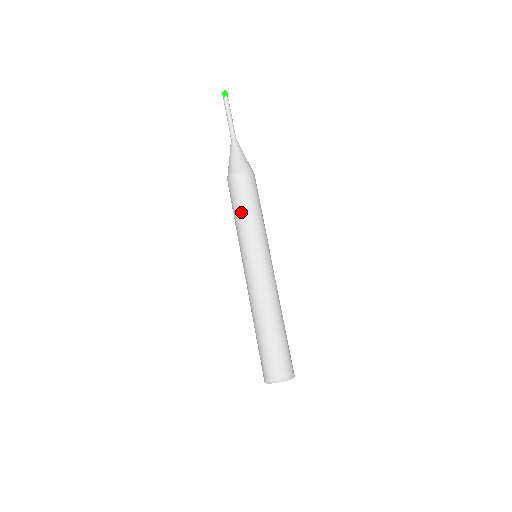
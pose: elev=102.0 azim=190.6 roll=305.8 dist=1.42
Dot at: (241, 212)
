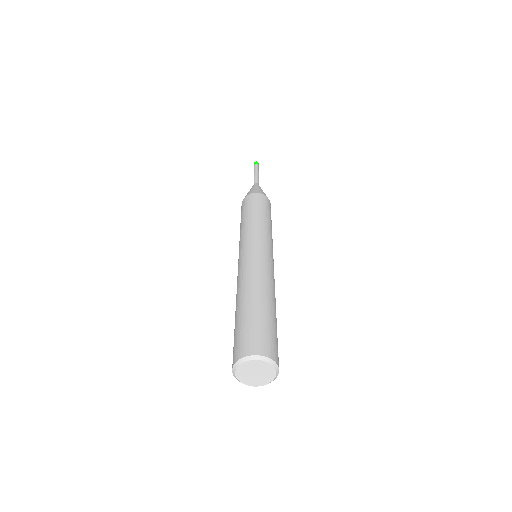
Dot at: (257, 214)
